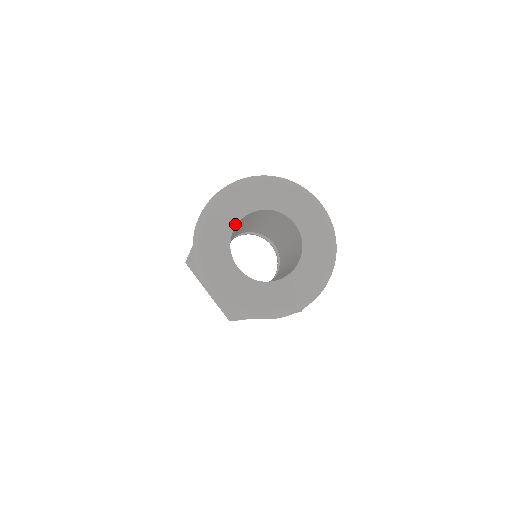
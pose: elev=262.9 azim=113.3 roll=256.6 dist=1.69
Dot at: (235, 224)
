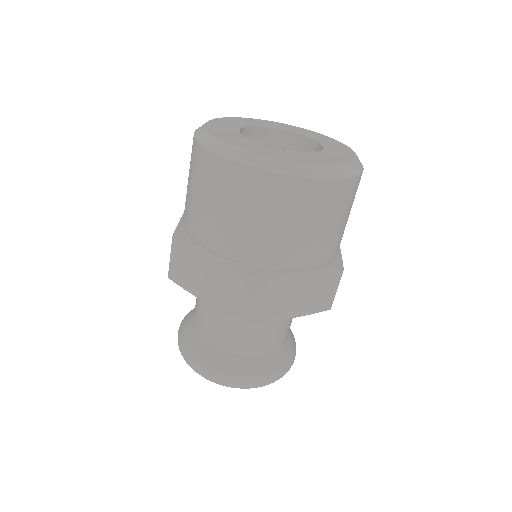
Dot at: (239, 128)
